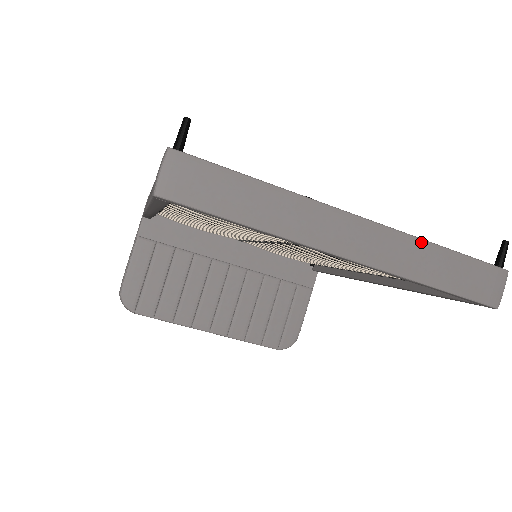
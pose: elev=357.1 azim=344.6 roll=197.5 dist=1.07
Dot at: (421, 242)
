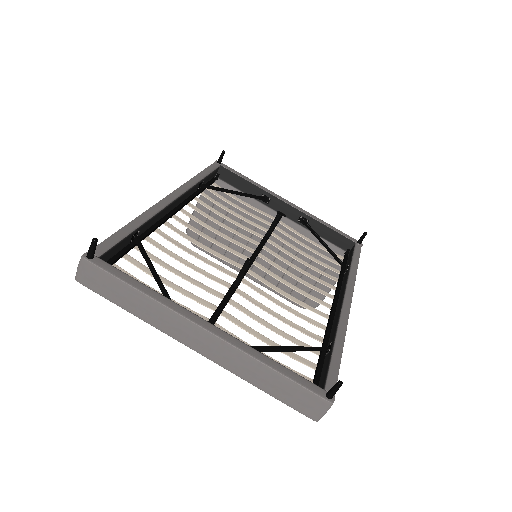
Dot at: (254, 360)
